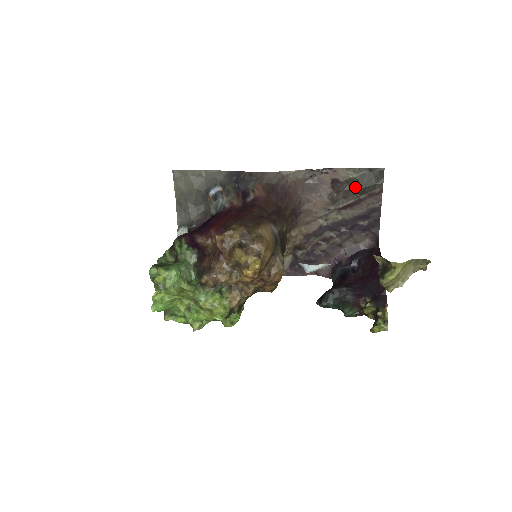
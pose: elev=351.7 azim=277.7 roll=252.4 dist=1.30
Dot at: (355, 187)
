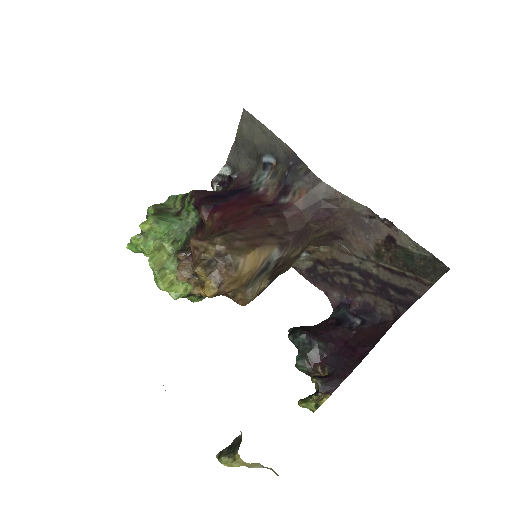
Dot at: (407, 260)
